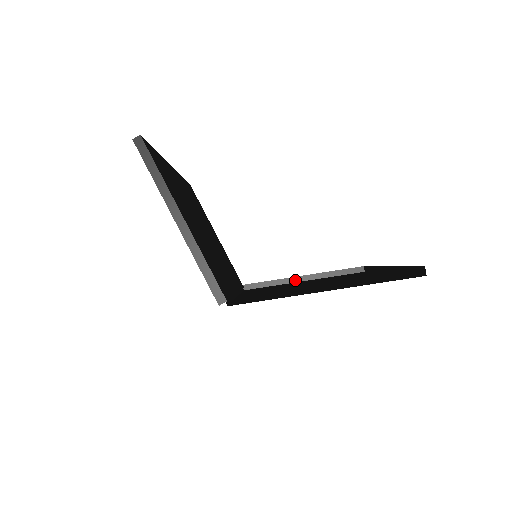
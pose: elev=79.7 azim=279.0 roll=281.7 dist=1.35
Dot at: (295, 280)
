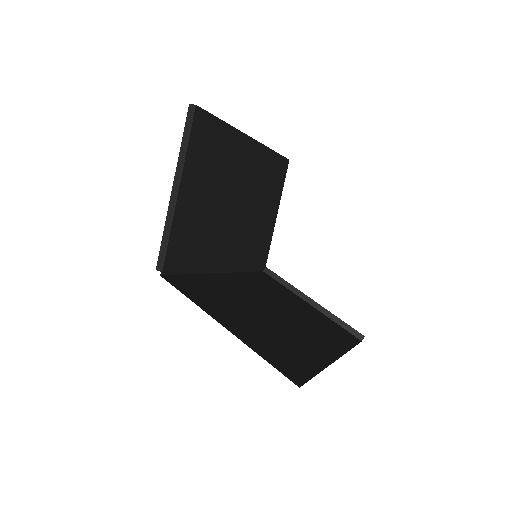
Dot at: (304, 298)
